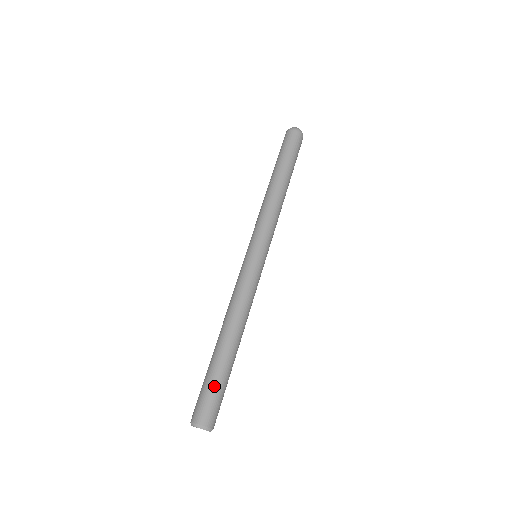
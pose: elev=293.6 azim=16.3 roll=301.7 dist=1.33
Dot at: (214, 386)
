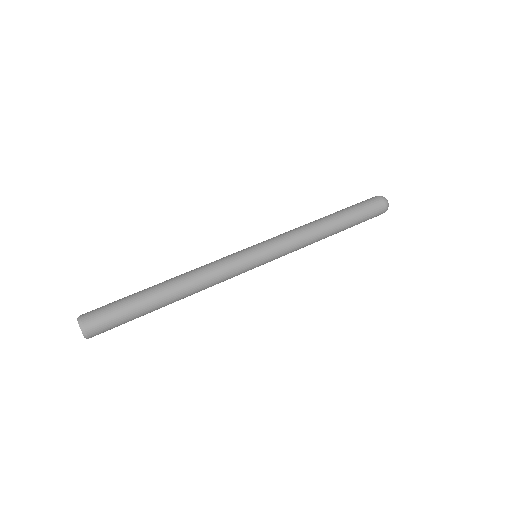
Dot at: (118, 300)
